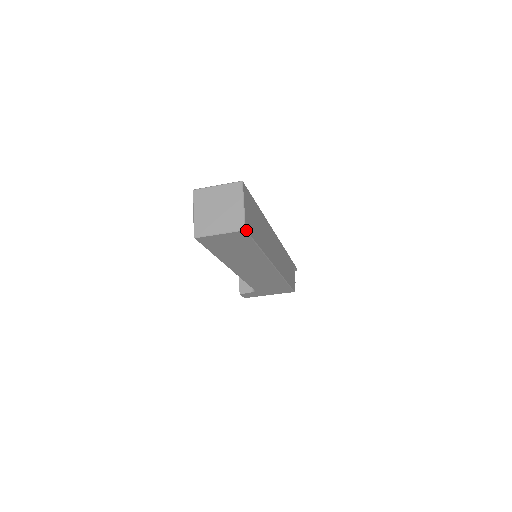
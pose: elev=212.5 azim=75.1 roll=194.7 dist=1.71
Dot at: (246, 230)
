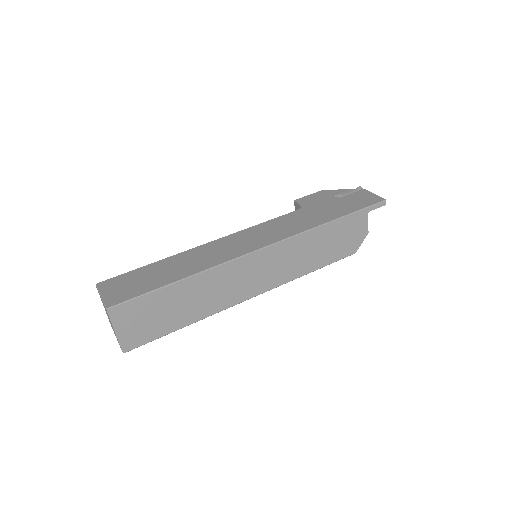
Dot at: occluded
